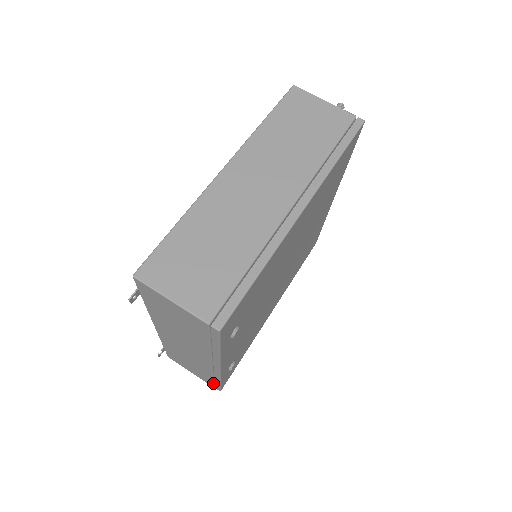
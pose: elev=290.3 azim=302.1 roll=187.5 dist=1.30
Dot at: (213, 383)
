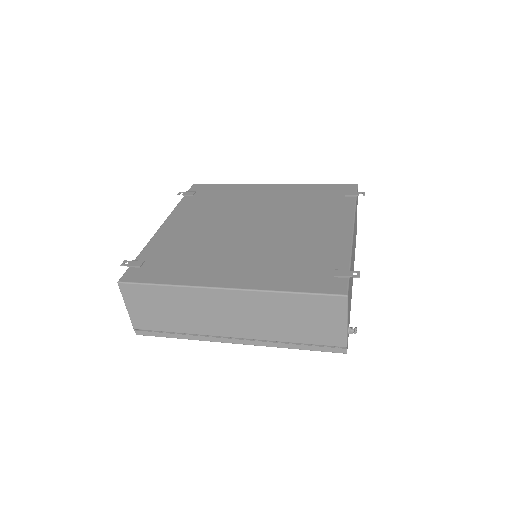
Dot at: occluded
